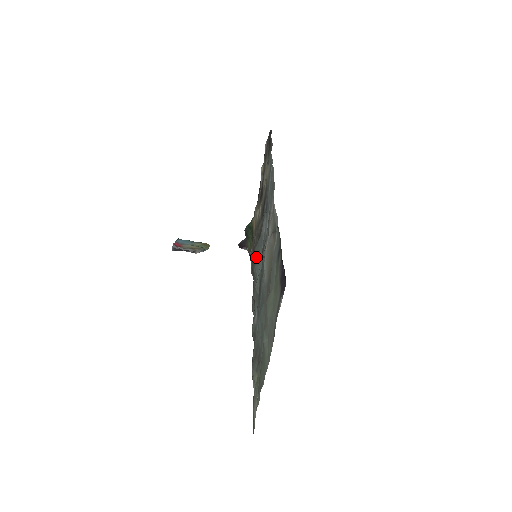
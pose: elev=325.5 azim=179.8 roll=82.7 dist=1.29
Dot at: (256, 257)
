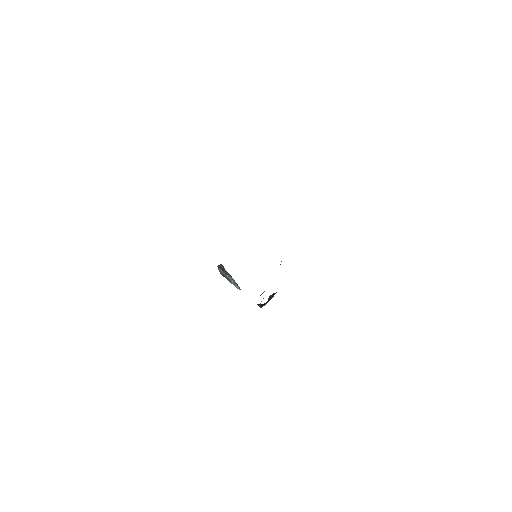
Dot at: occluded
